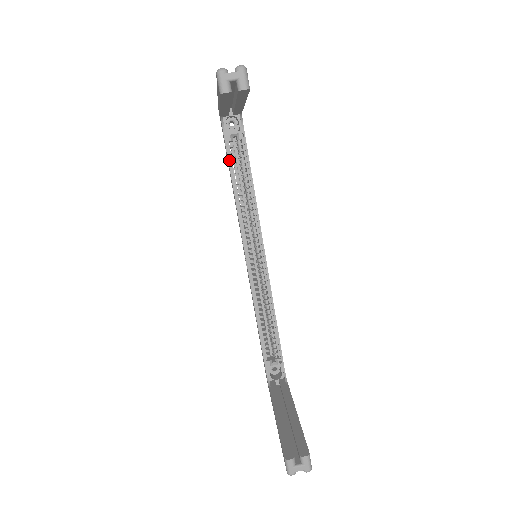
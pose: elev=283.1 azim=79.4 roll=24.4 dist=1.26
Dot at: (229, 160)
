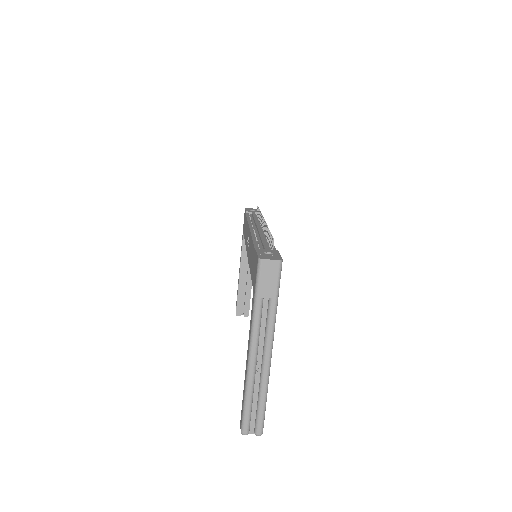
Dot at: occluded
